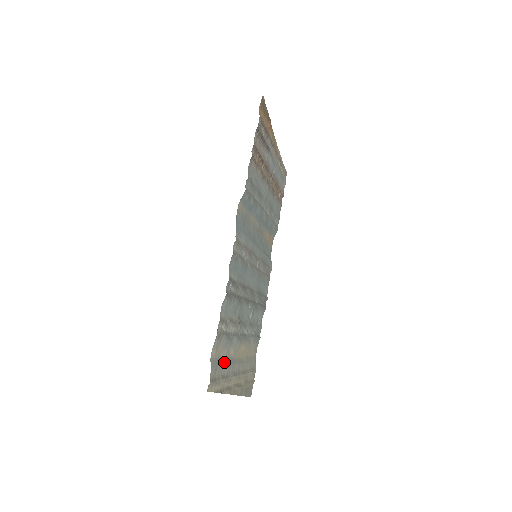
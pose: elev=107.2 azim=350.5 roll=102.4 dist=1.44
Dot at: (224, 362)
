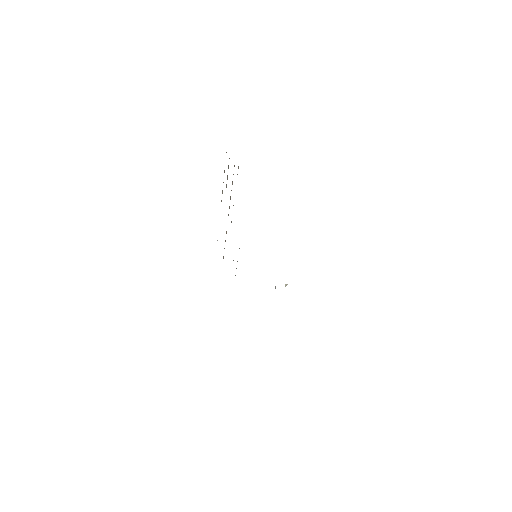
Dot at: occluded
